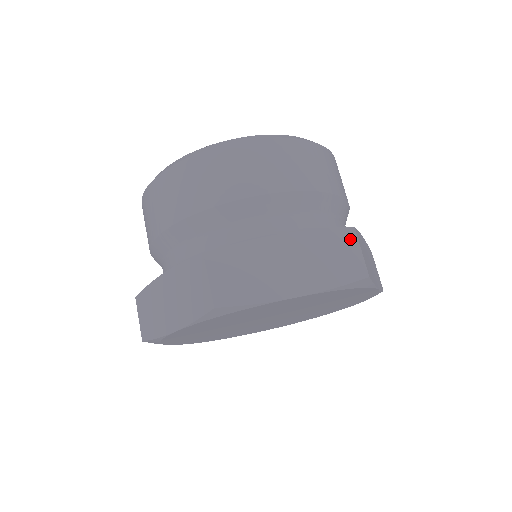
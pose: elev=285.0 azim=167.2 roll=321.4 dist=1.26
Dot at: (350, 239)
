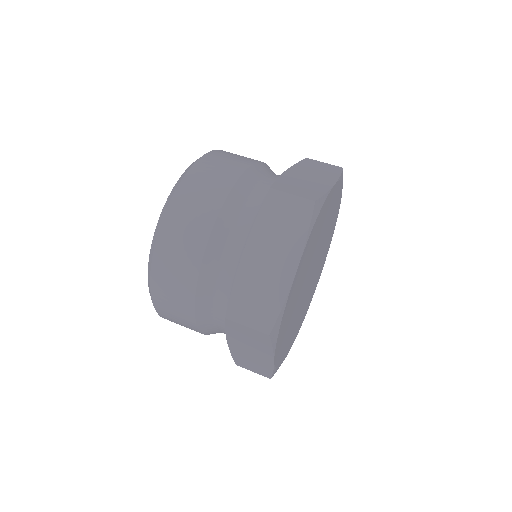
Dot at: (313, 161)
